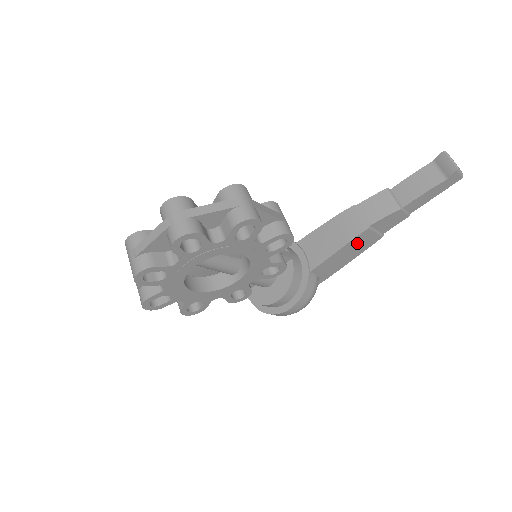
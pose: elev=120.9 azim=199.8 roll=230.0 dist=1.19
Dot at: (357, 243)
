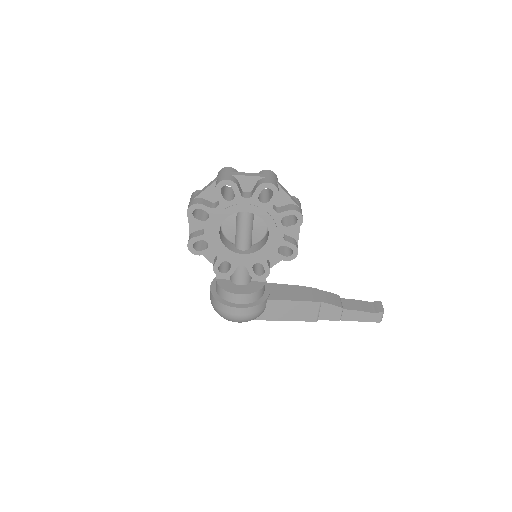
Dot at: (305, 308)
